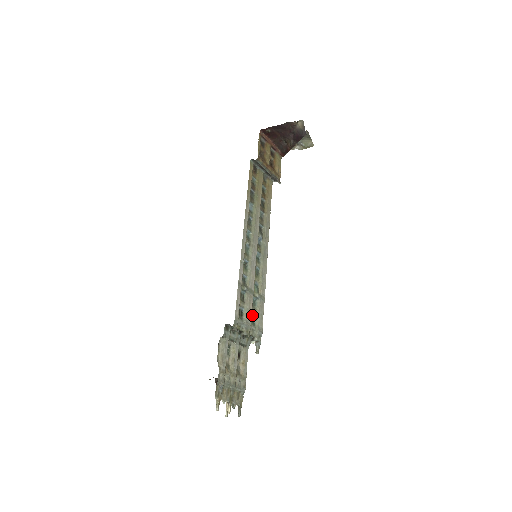
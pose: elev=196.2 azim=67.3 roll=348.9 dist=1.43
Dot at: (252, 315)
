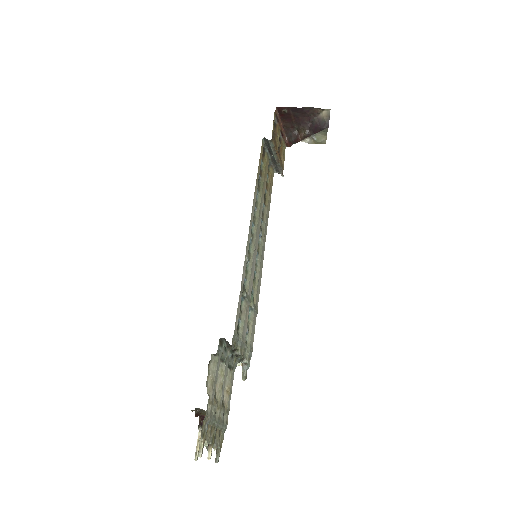
Dot at: (246, 330)
